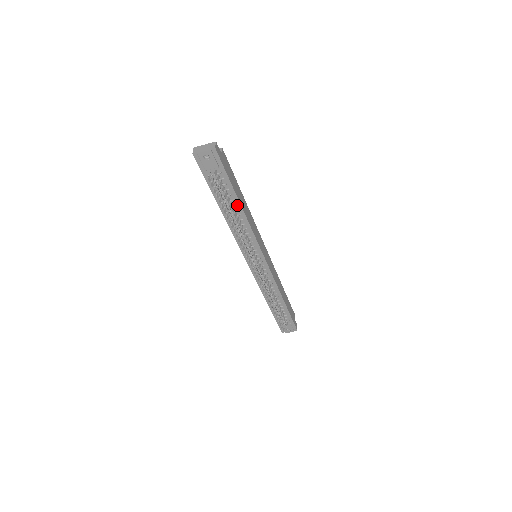
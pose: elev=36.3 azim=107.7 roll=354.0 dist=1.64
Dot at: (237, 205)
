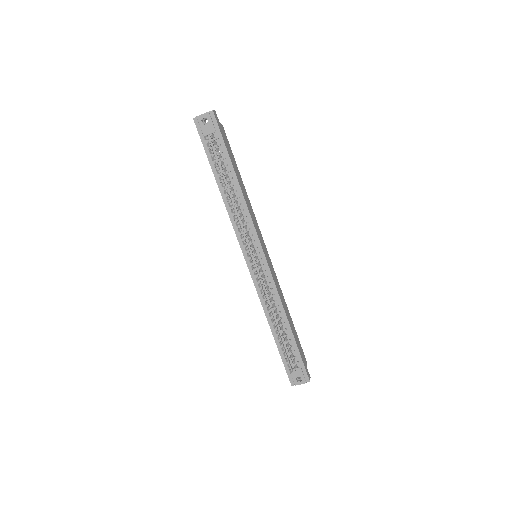
Dot at: (234, 179)
